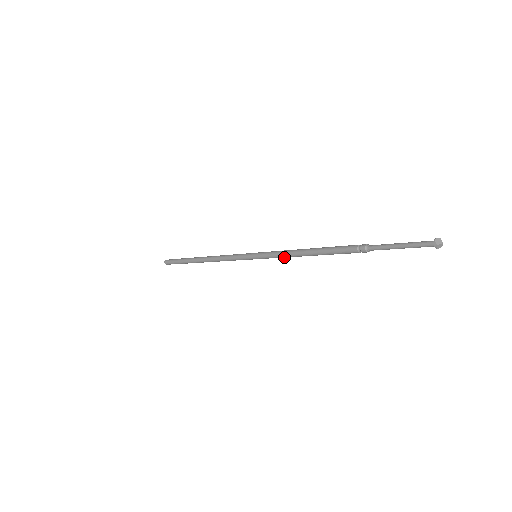
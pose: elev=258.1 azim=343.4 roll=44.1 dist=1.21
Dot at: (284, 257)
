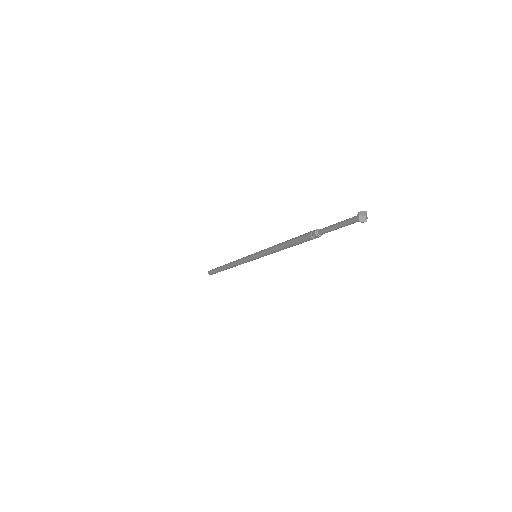
Dot at: (270, 253)
